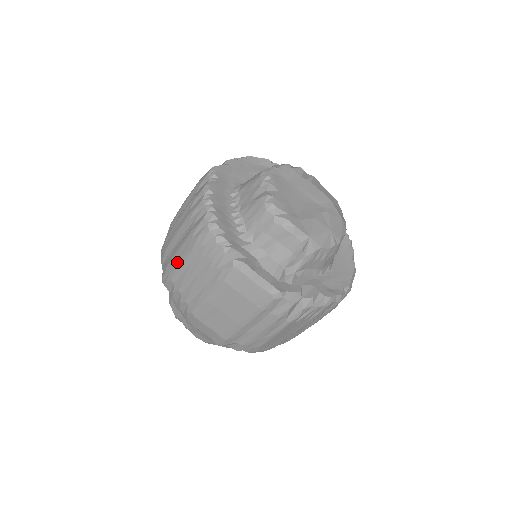
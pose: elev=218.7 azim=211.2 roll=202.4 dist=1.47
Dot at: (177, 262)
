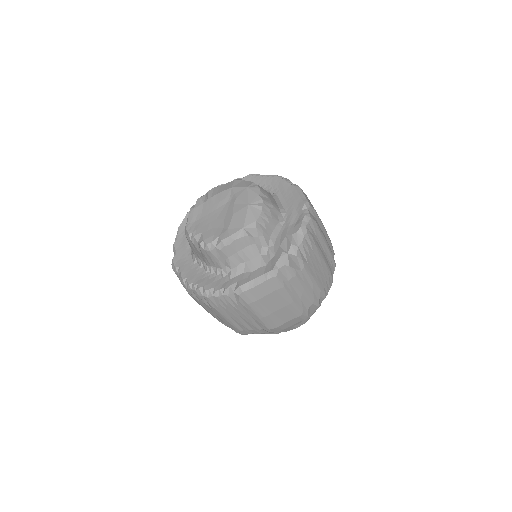
Dot at: (227, 323)
